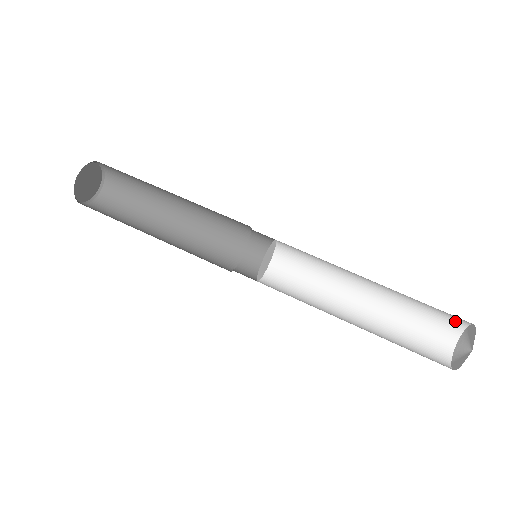
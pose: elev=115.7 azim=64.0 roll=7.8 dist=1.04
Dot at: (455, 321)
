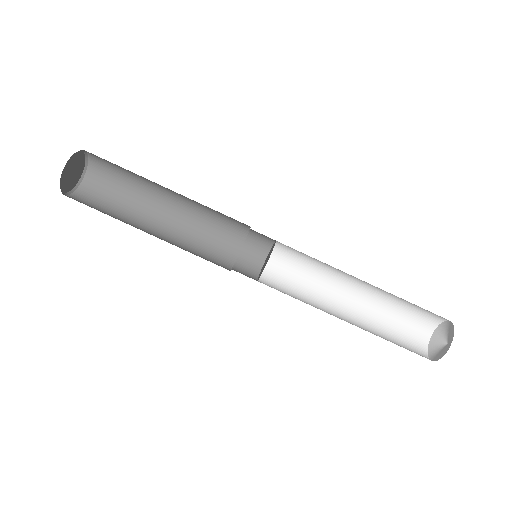
Dot at: occluded
